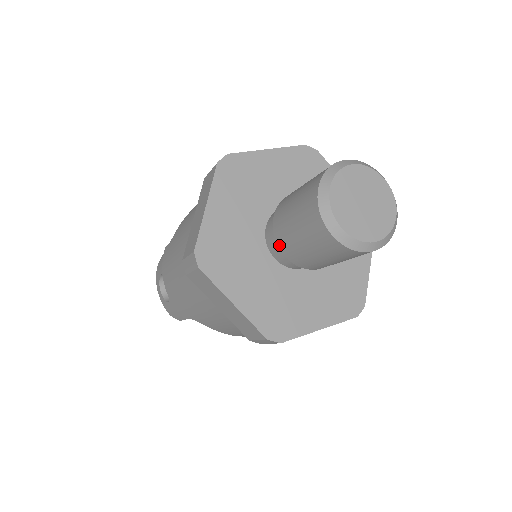
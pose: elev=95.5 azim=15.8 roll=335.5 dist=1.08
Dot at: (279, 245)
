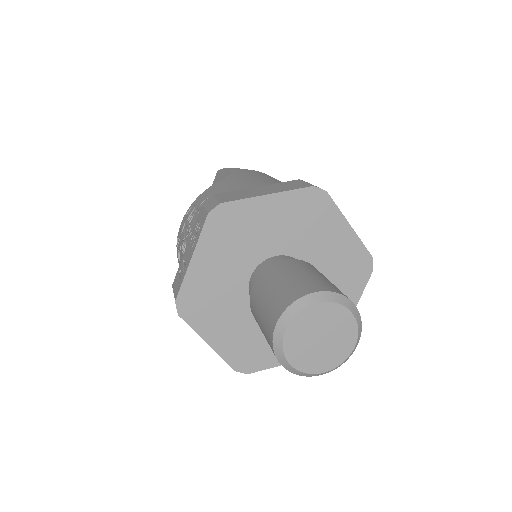
Dot at: occluded
